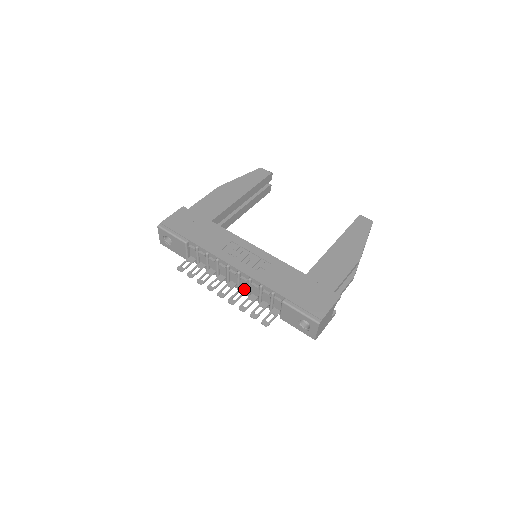
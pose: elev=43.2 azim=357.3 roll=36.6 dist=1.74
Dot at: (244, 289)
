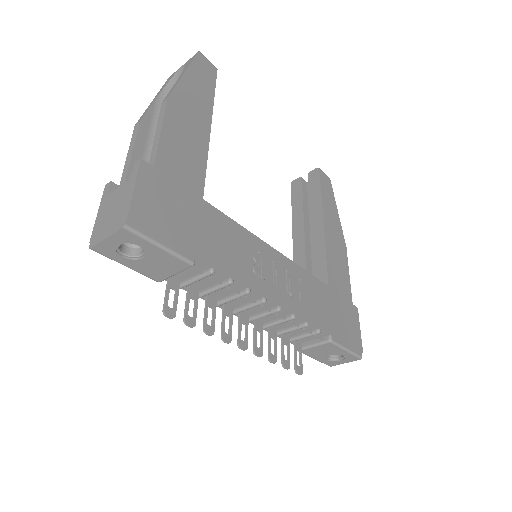
Dot at: (260, 321)
